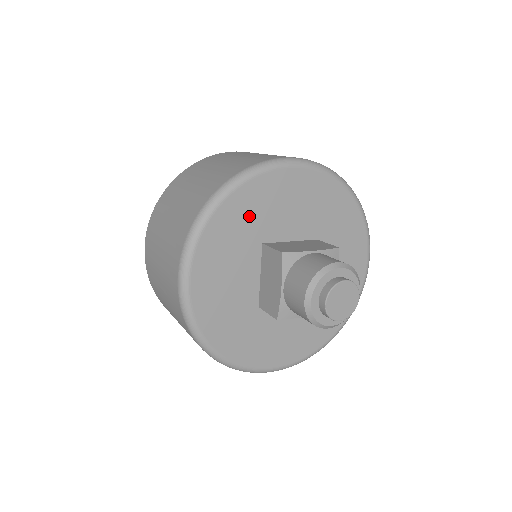
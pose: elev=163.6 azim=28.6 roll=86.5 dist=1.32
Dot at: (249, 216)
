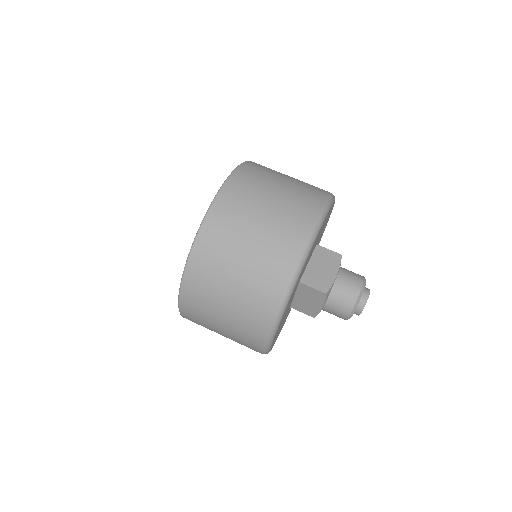
Dot at: occluded
